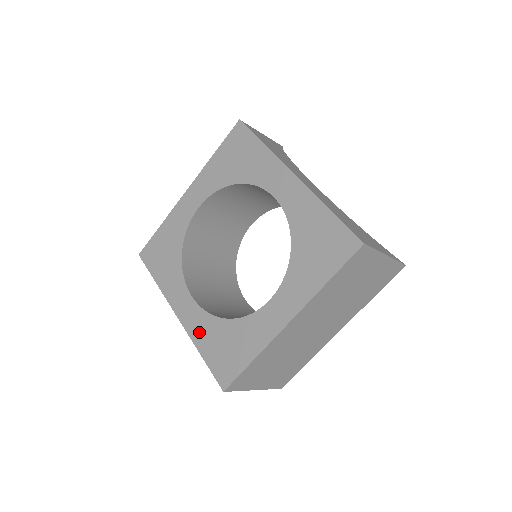
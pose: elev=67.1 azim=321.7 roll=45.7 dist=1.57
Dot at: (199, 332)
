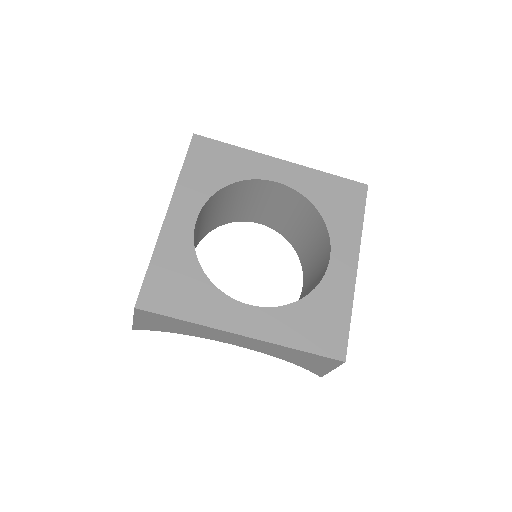
Dot at: (281, 330)
